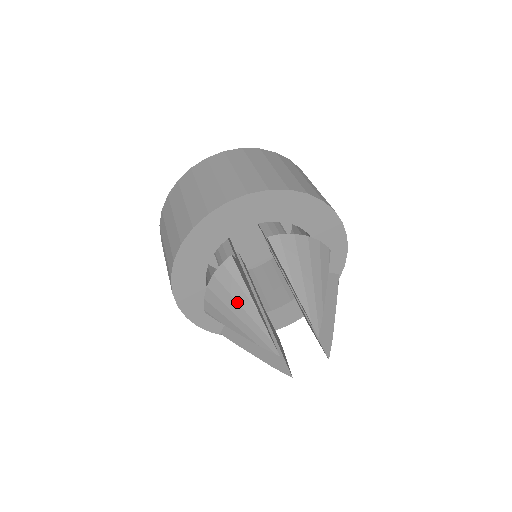
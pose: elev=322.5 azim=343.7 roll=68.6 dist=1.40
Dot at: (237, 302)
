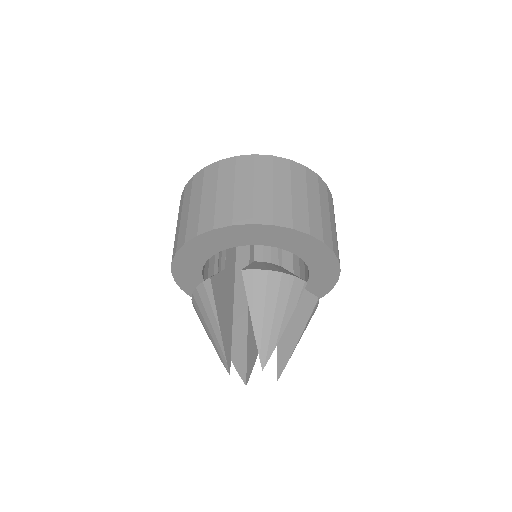
Dot at: (209, 319)
